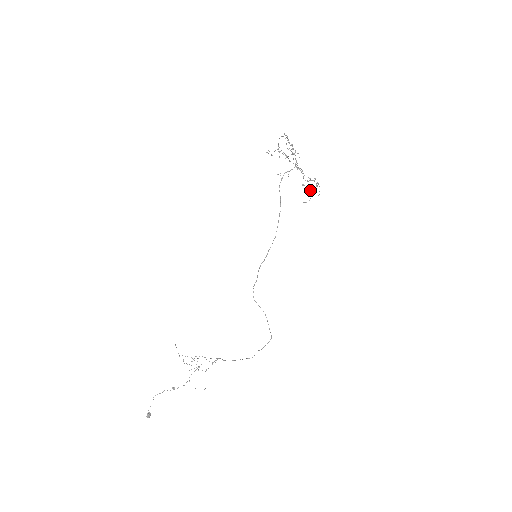
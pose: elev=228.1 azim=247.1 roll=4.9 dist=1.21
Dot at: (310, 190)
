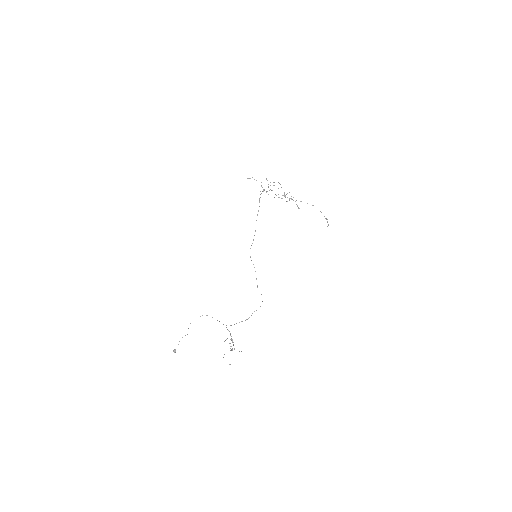
Dot at: (326, 218)
